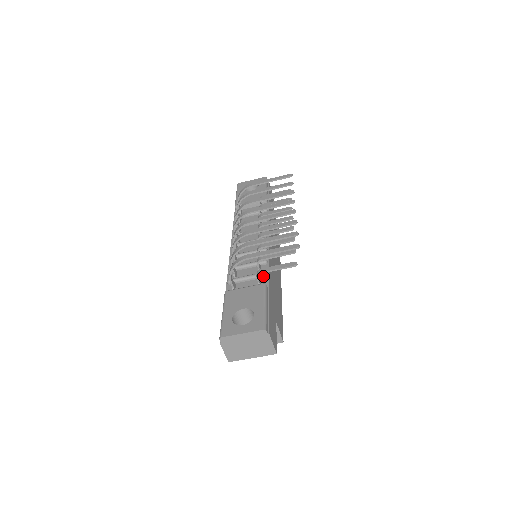
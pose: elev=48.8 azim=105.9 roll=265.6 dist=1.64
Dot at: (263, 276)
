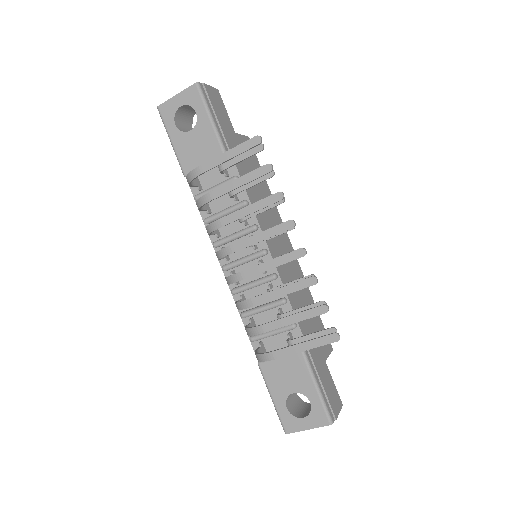
Dot at: (292, 329)
